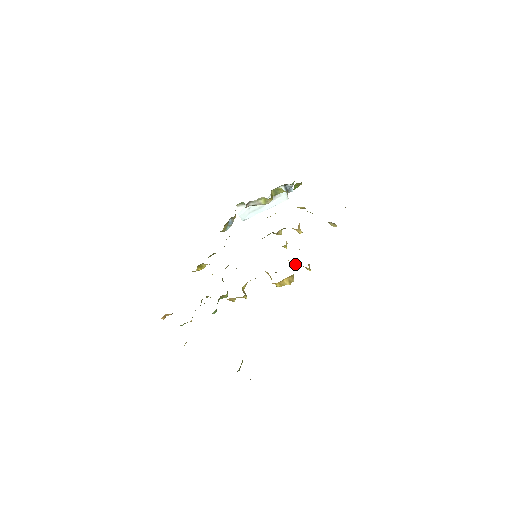
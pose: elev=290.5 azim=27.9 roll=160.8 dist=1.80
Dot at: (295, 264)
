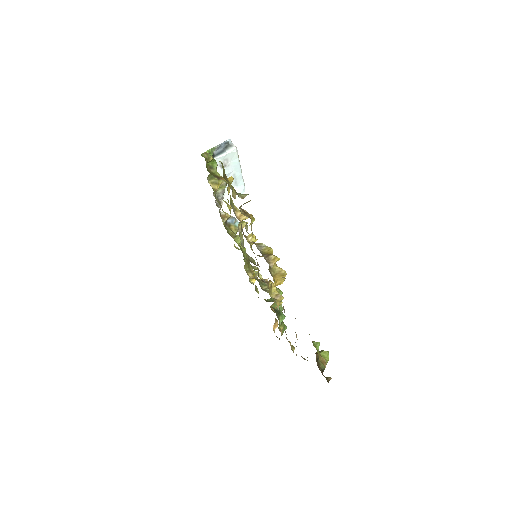
Dot at: occluded
